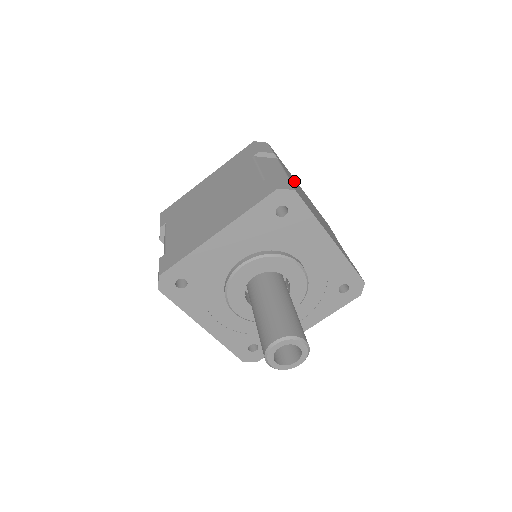
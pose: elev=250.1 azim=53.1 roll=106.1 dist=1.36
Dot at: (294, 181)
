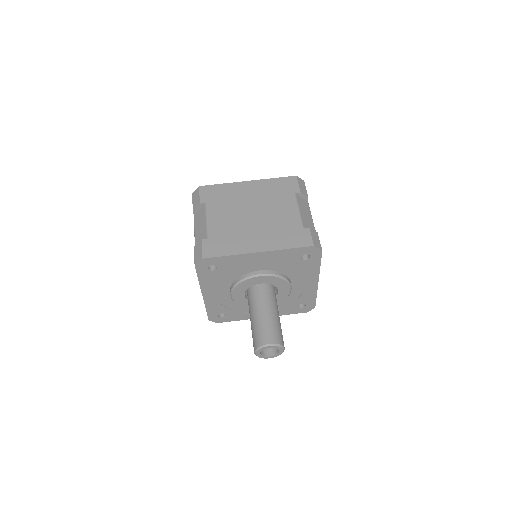
Dot at: (227, 205)
